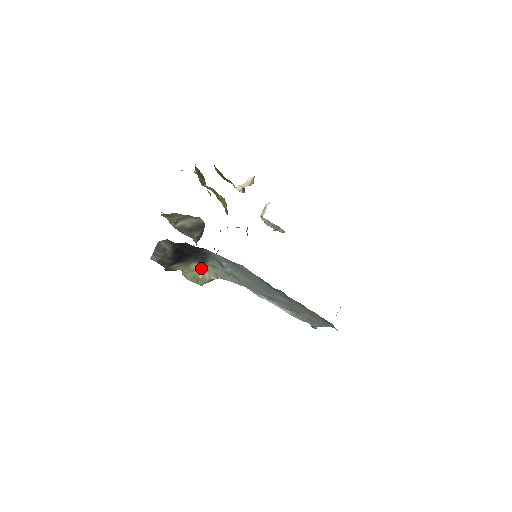
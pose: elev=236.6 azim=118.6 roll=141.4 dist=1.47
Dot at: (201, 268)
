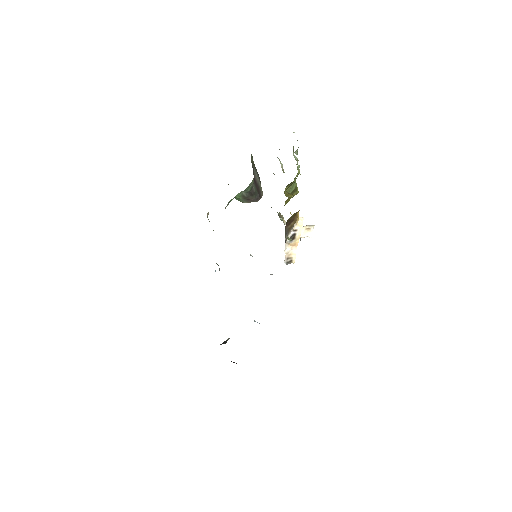
Dot at: occluded
